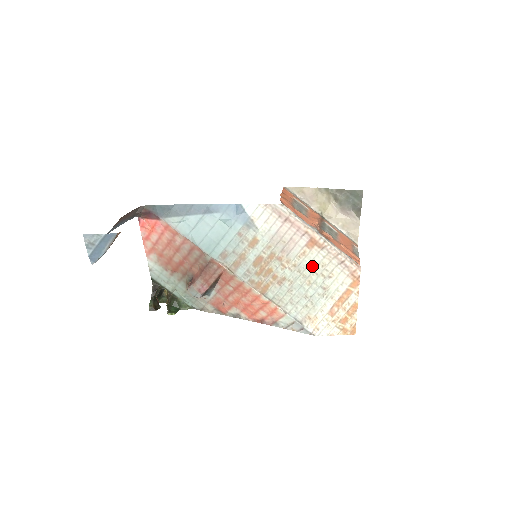
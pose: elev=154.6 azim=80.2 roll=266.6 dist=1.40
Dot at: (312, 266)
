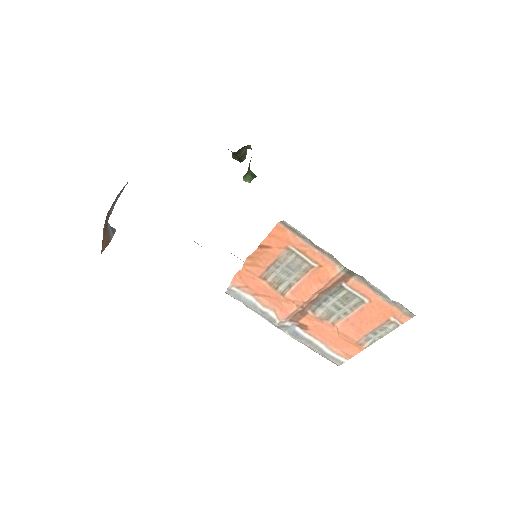
Dot at: occluded
